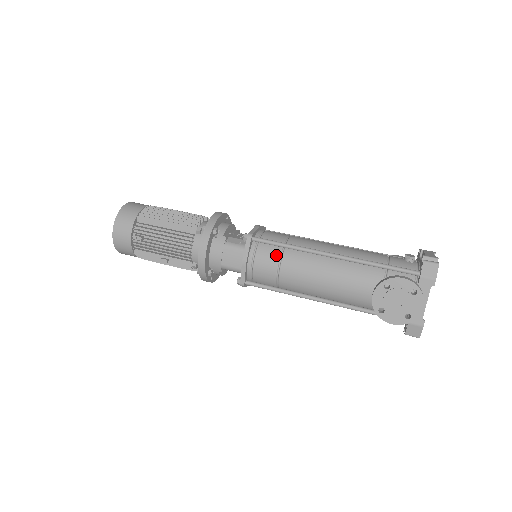
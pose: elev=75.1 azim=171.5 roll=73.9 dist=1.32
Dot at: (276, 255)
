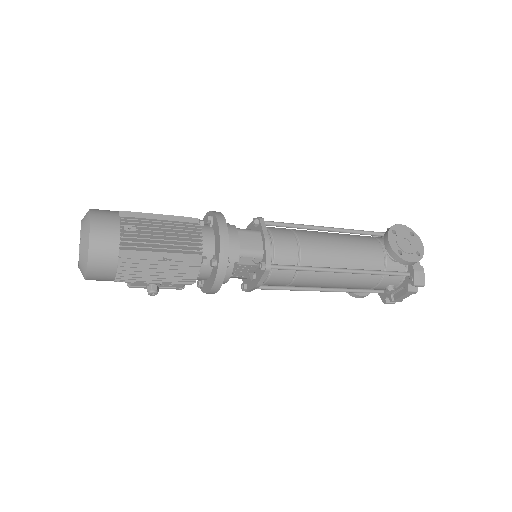
Dot at: (290, 233)
